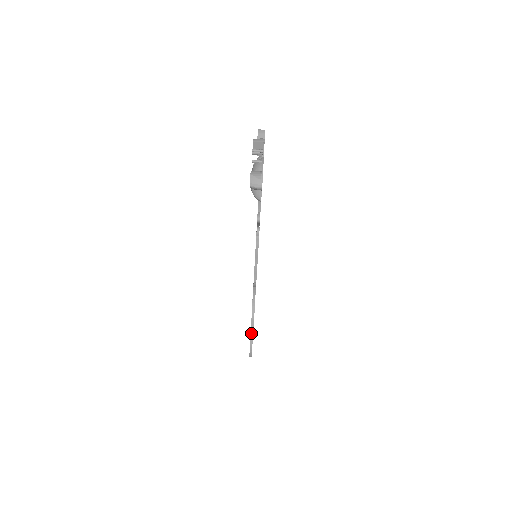
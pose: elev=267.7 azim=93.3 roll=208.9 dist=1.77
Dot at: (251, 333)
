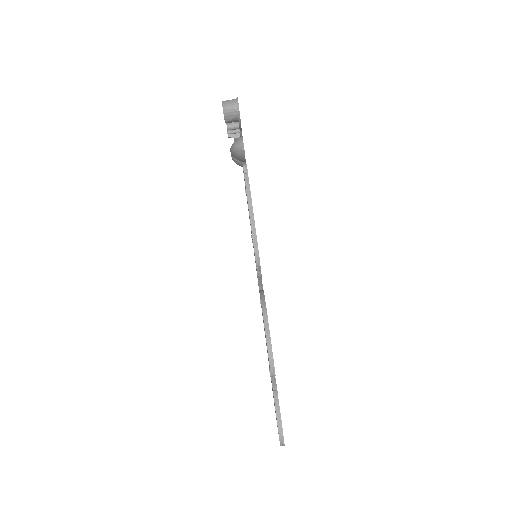
Dot at: (268, 350)
